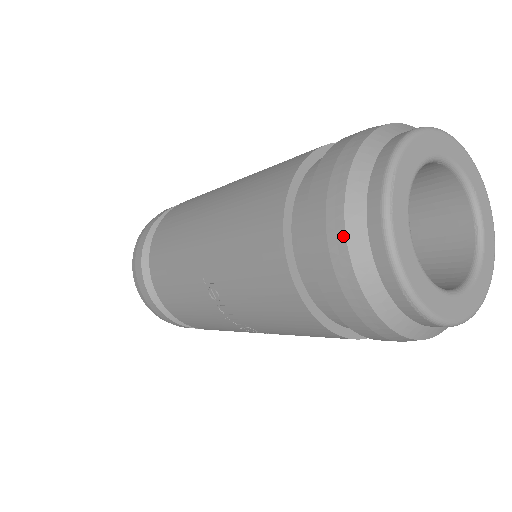
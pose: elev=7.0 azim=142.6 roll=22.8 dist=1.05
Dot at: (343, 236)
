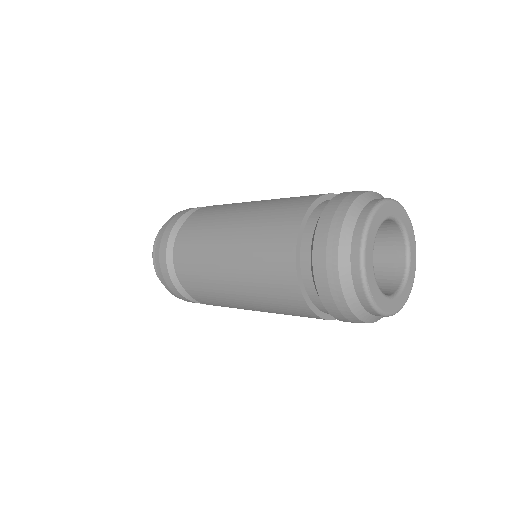
Dot at: (354, 317)
